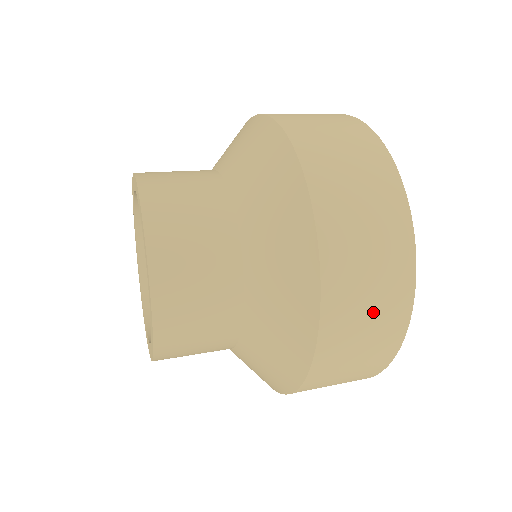
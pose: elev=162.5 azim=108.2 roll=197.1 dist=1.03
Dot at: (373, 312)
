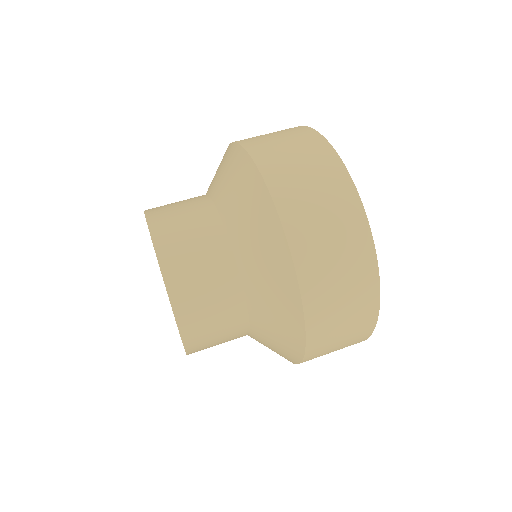
Dot at: occluded
